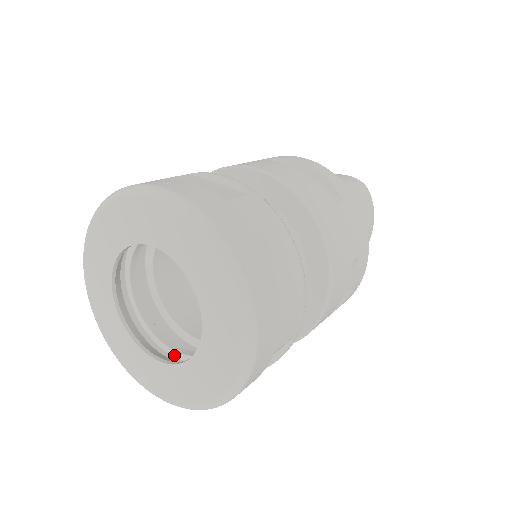
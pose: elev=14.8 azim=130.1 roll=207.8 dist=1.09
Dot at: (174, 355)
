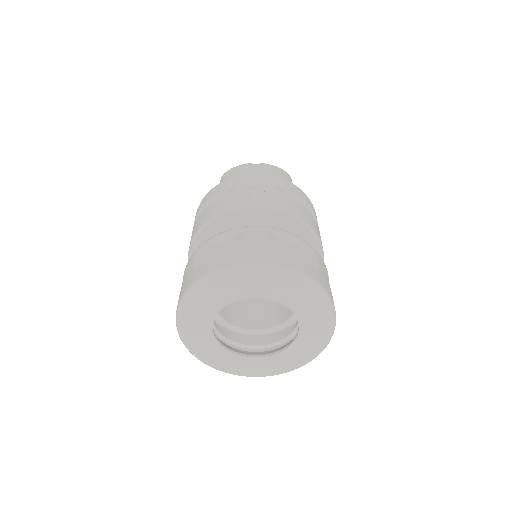
Dot at: (236, 345)
